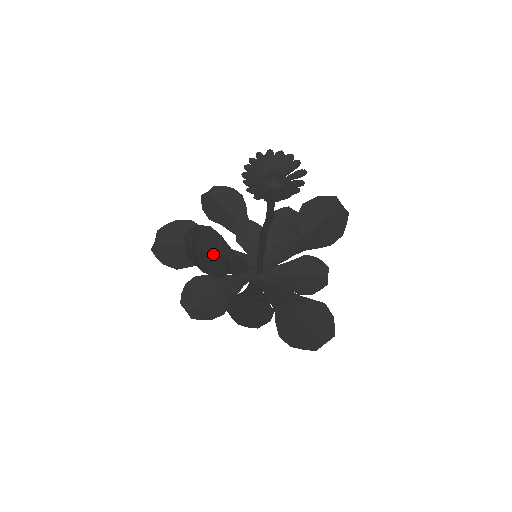
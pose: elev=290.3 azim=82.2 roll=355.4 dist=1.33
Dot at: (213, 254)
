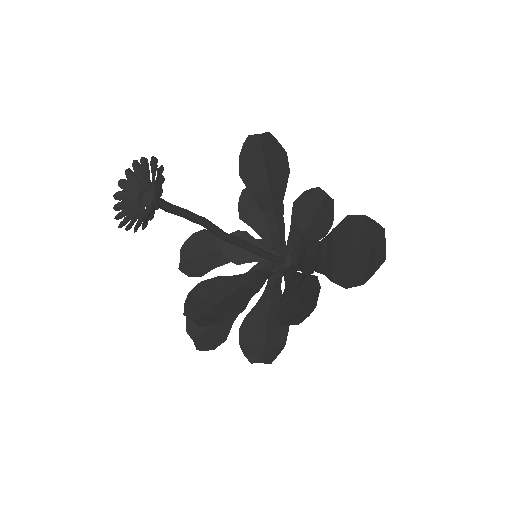
Dot at: (225, 298)
